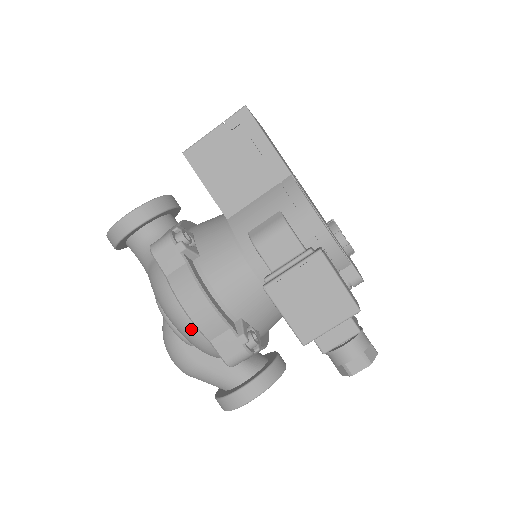
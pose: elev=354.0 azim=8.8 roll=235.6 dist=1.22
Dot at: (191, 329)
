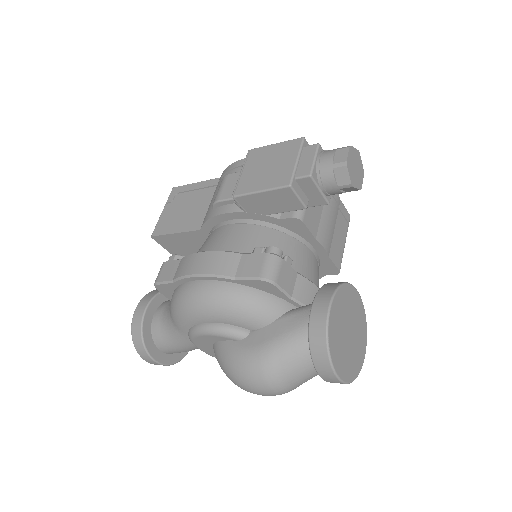
Dot at: (215, 289)
